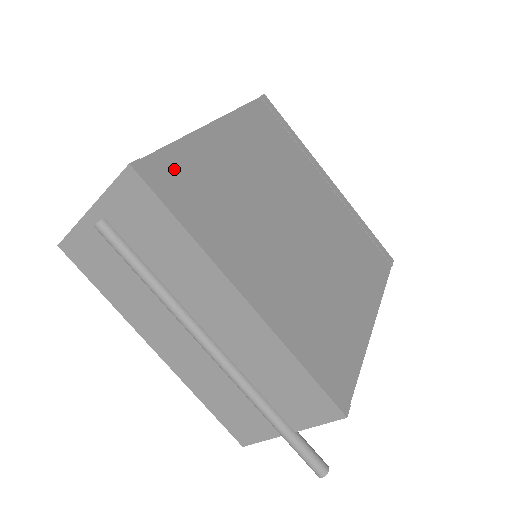
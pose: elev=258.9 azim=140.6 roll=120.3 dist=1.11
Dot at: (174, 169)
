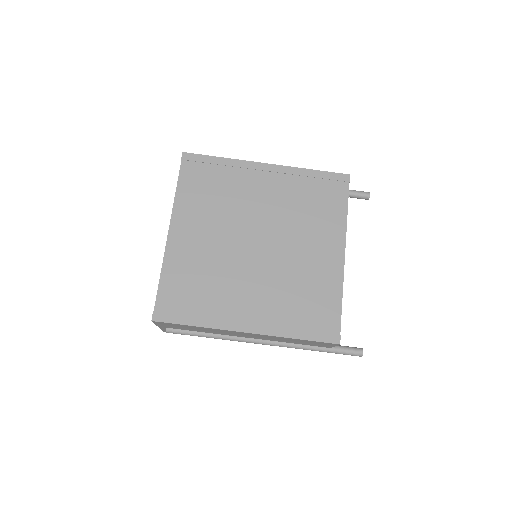
Dot at: (170, 297)
